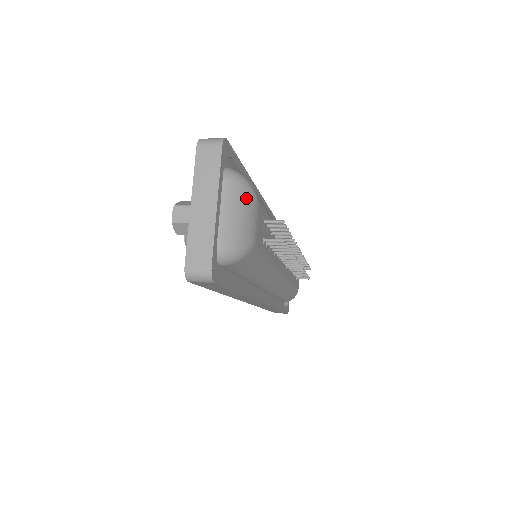
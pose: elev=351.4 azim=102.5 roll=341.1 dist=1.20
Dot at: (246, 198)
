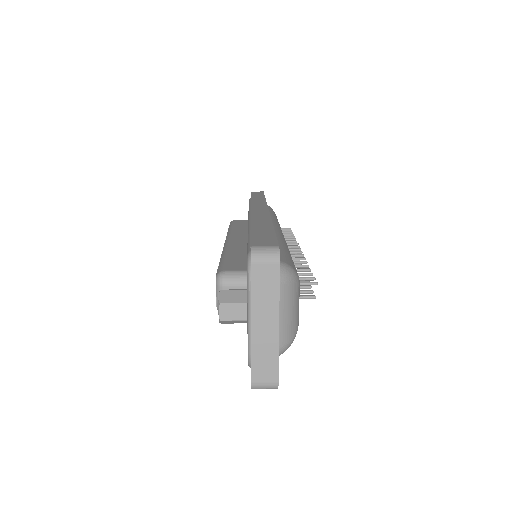
Dot at: (294, 291)
